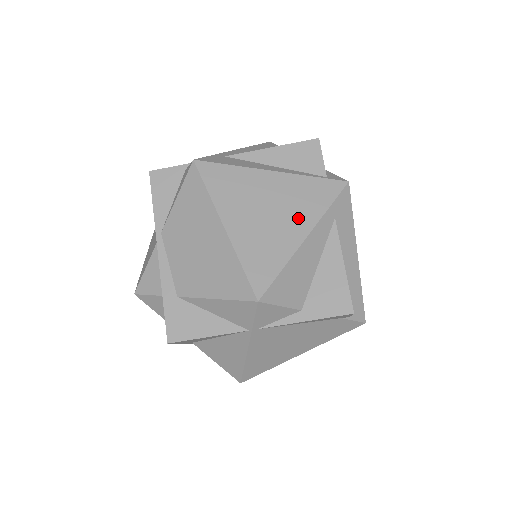
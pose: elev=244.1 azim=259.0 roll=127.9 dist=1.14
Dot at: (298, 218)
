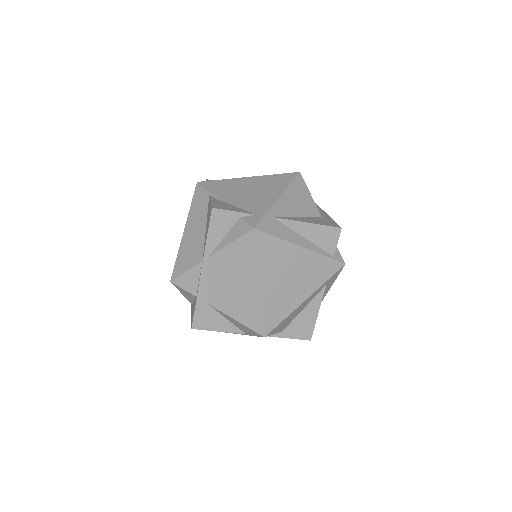
Dot at: (306, 286)
